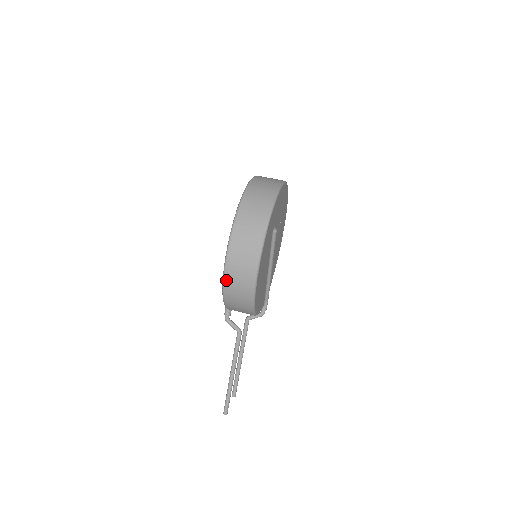
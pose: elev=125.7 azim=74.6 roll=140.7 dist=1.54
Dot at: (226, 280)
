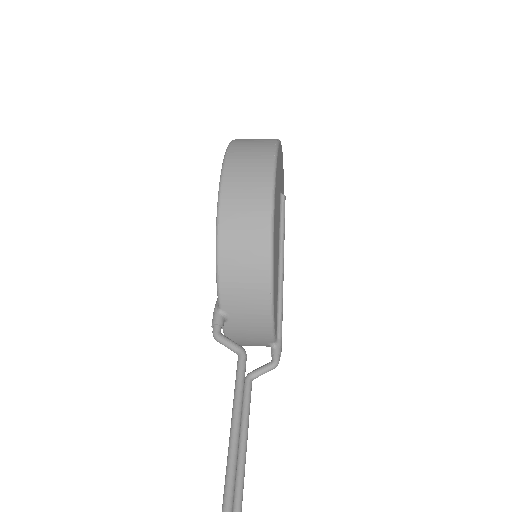
Dot at: (224, 196)
